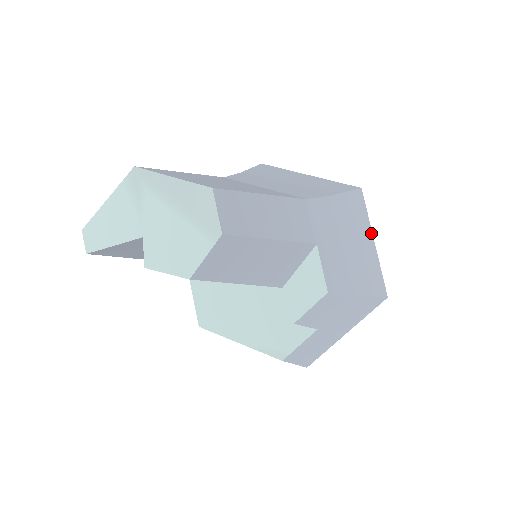
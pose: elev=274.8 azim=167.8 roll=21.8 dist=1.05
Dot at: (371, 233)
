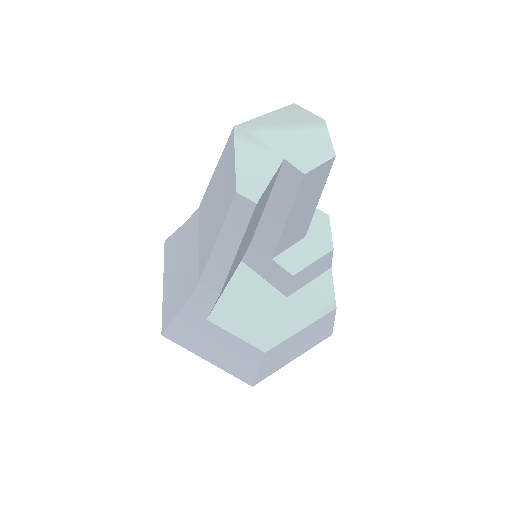
Dot at: occluded
